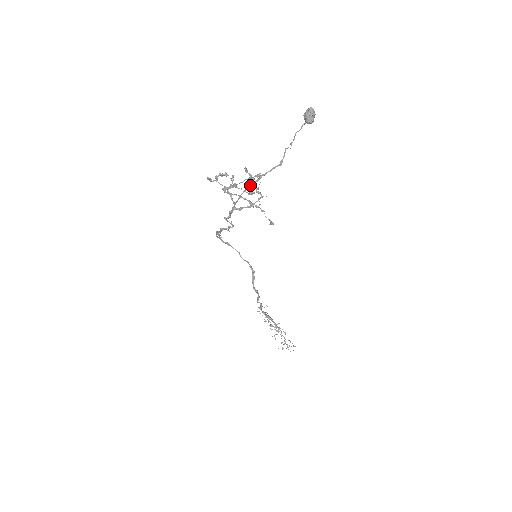
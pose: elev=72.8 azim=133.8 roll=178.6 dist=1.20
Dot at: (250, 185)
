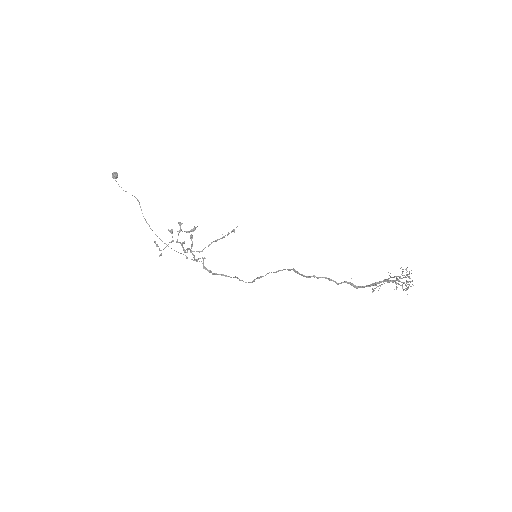
Dot at: occluded
